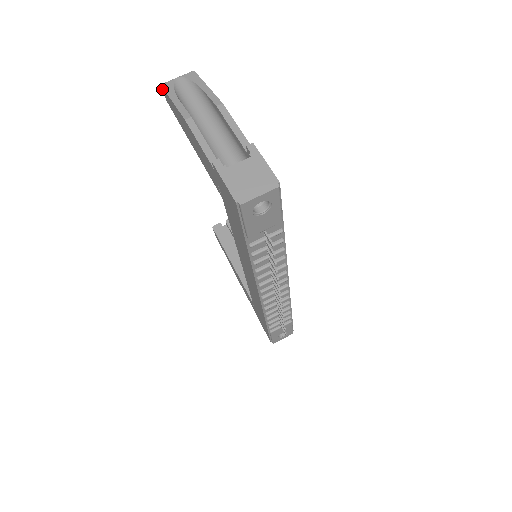
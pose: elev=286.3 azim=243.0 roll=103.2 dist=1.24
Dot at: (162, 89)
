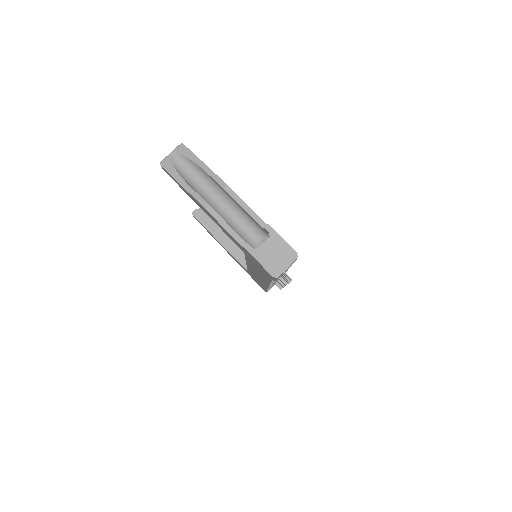
Dot at: (161, 166)
